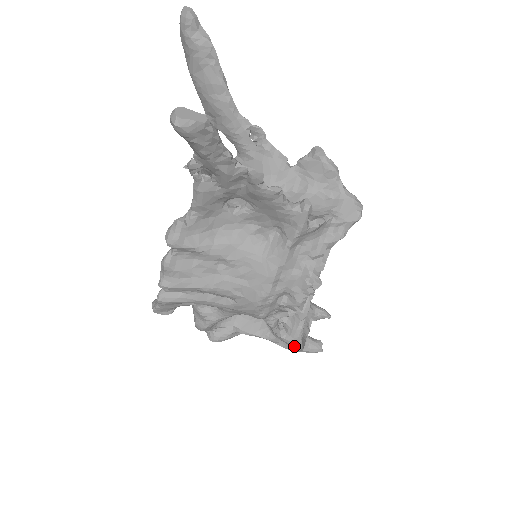
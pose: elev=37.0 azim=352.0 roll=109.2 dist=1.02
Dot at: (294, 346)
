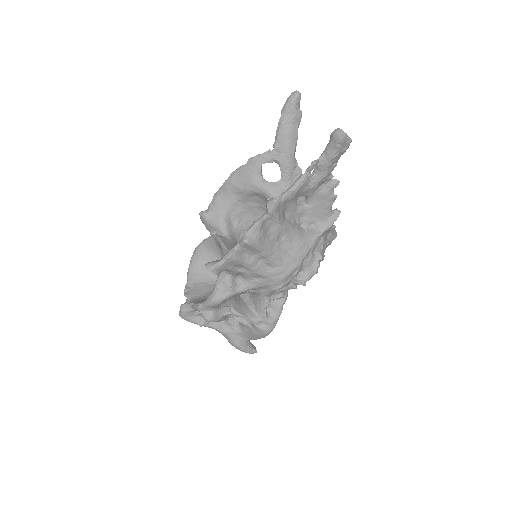
Dot at: (271, 327)
